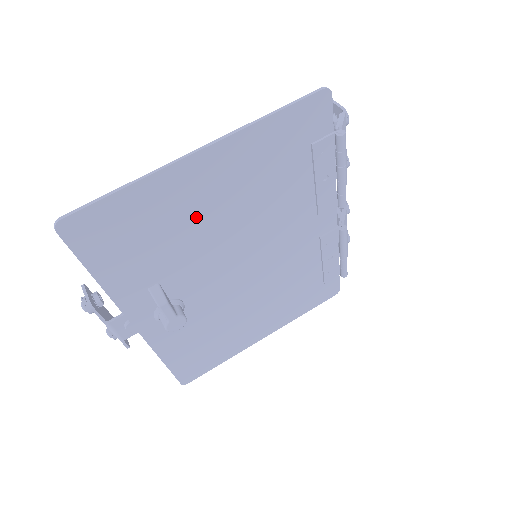
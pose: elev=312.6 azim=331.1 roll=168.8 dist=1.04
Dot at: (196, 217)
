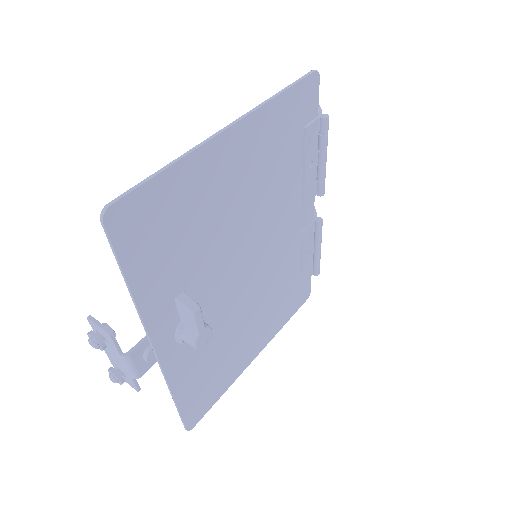
Dot at: (220, 206)
